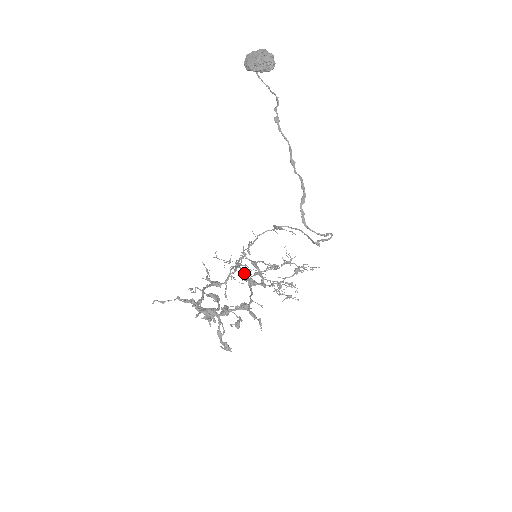
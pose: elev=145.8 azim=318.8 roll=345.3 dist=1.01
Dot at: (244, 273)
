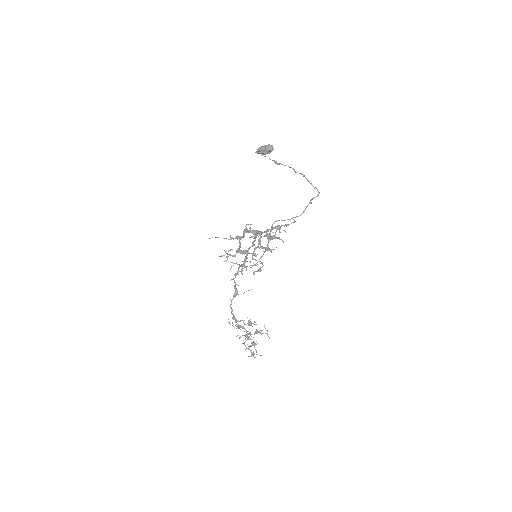
Dot at: (237, 290)
